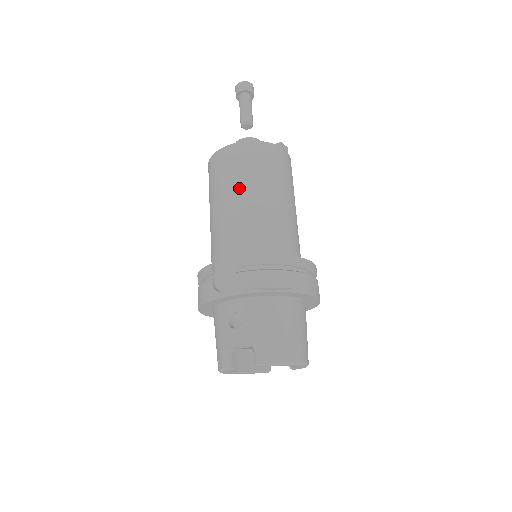
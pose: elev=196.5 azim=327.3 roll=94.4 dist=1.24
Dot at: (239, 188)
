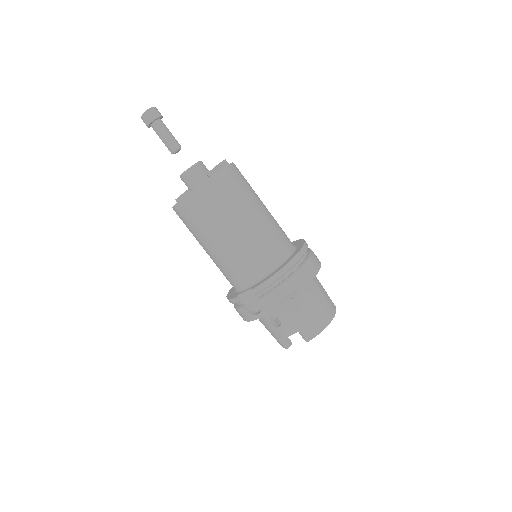
Dot at: (216, 232)
